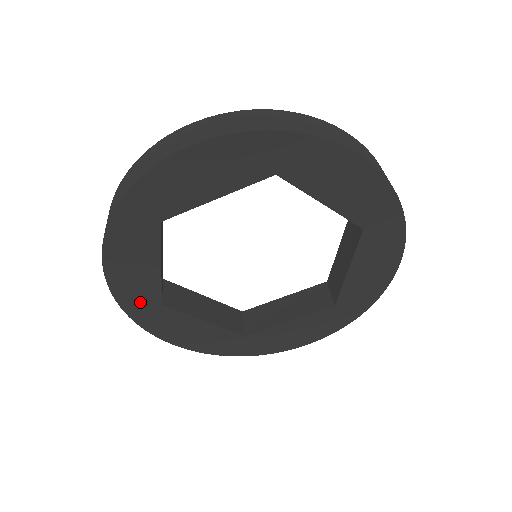
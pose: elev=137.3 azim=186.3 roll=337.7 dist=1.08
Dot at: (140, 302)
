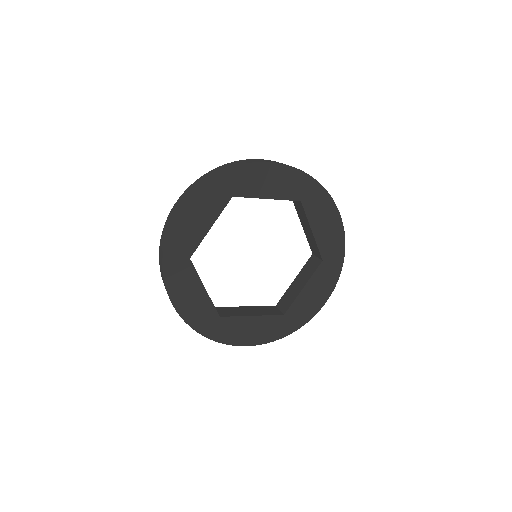
Dot at: (179, 249)
